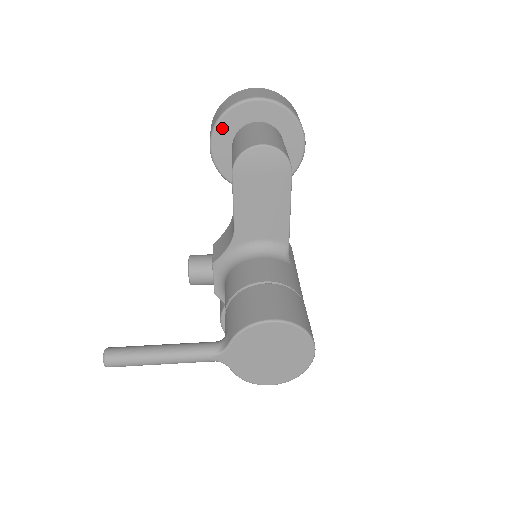
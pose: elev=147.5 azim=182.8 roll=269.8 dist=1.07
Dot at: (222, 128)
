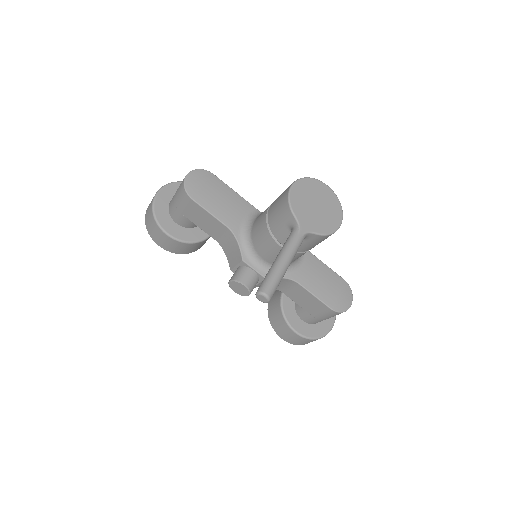
Dot at: (161, 219)
